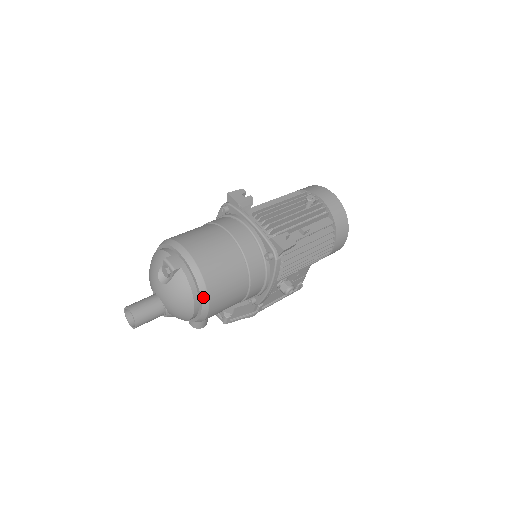
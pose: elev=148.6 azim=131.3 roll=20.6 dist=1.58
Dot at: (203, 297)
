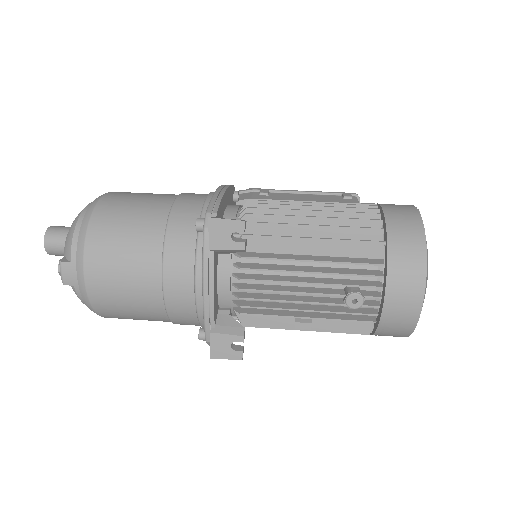
Dot at: occluded
